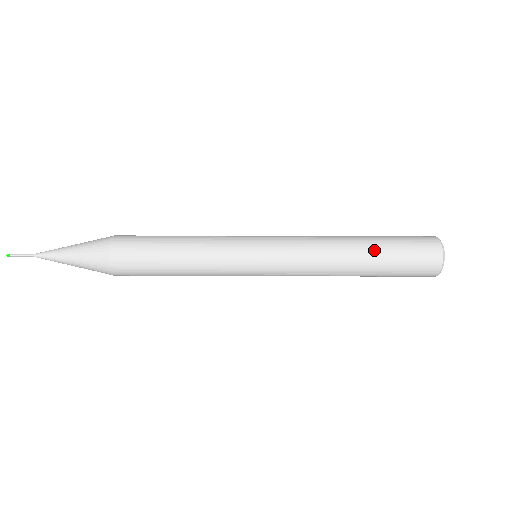
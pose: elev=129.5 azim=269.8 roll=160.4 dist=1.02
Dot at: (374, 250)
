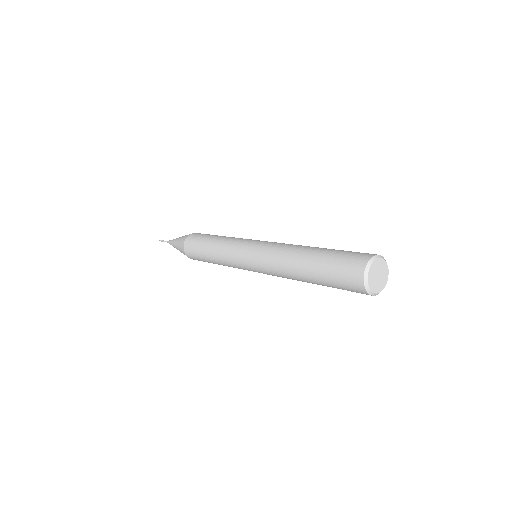
Dot at: (325, 248)
